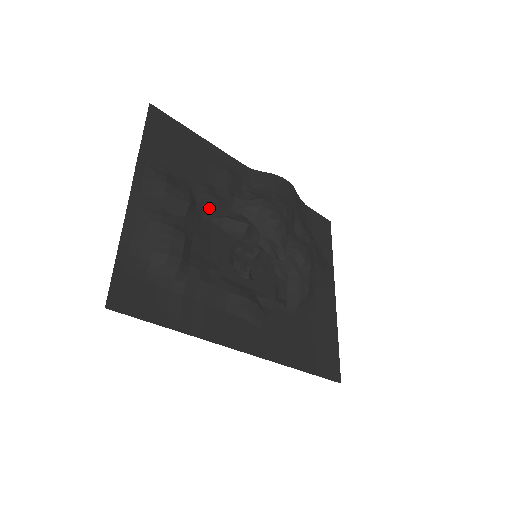
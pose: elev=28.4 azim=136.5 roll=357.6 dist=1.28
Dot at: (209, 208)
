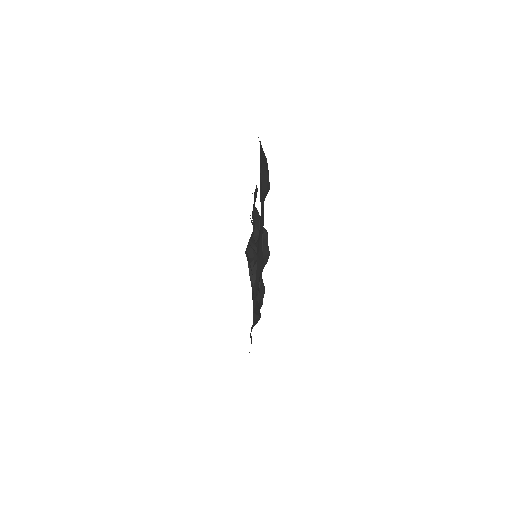
Dot at: (254, 196)
